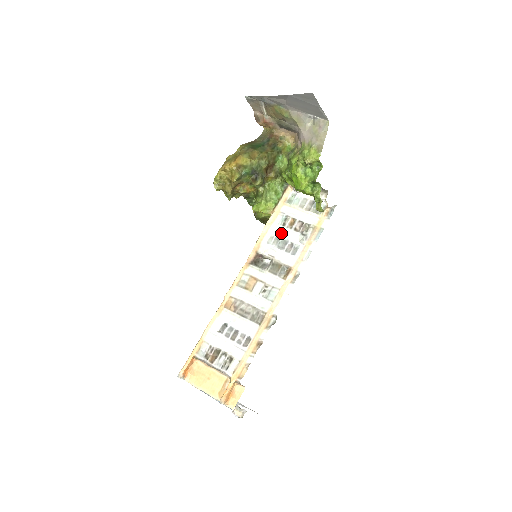
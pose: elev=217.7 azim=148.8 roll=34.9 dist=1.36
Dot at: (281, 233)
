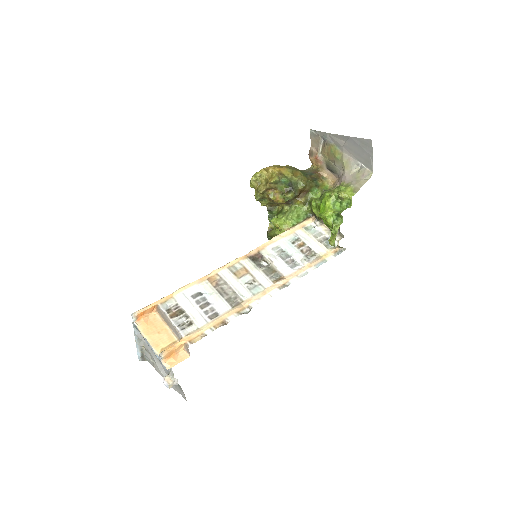
Dot at: (288, 247)
